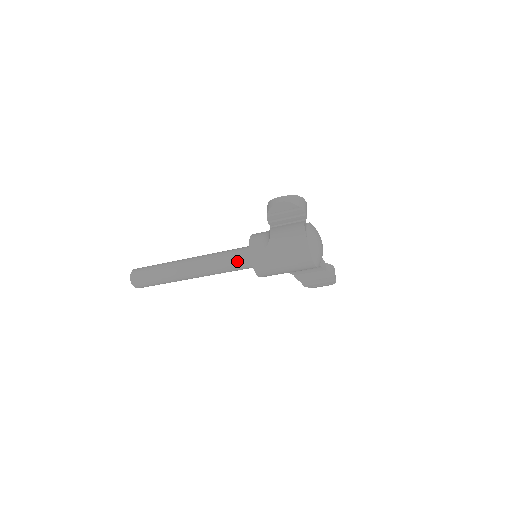
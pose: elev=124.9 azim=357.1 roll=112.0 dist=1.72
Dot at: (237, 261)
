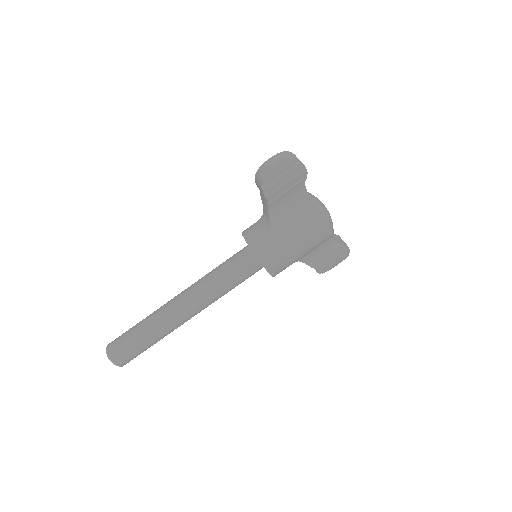
Dot at: (238, 270)
